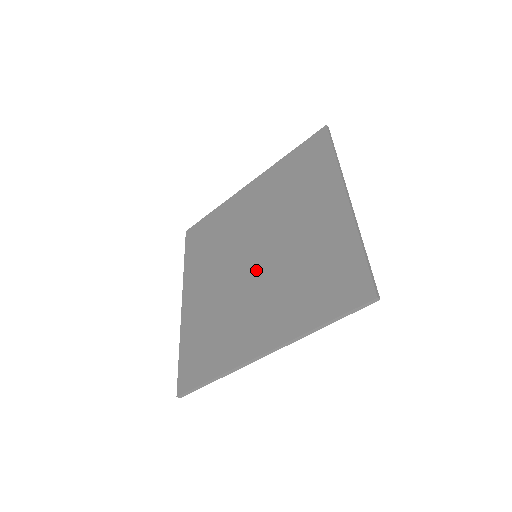
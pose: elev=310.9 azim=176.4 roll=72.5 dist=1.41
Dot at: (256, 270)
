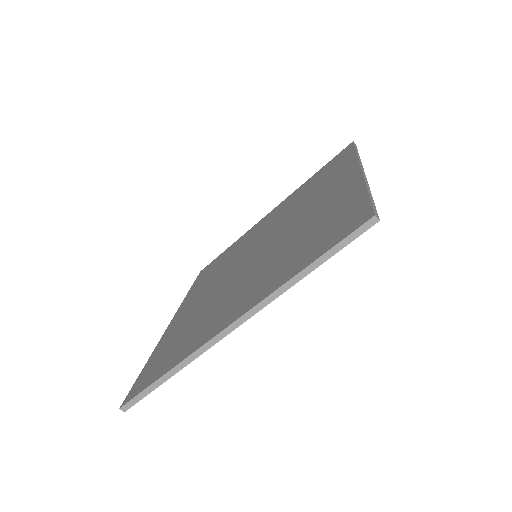
Dot at: (251, 263)
